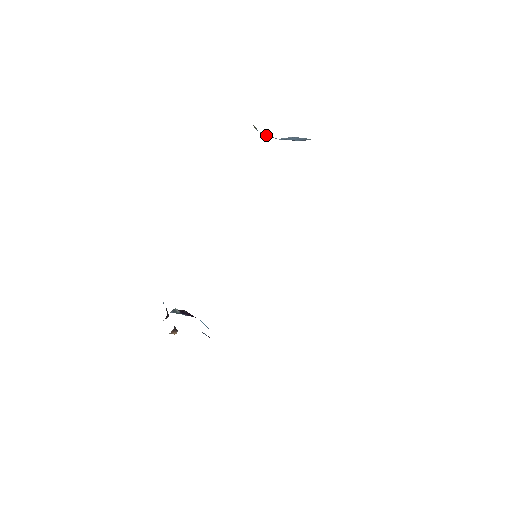
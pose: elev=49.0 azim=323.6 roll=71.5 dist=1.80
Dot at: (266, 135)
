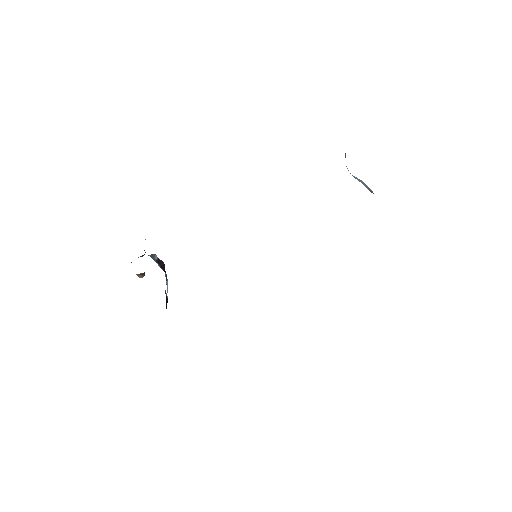
Dot at: occluded
